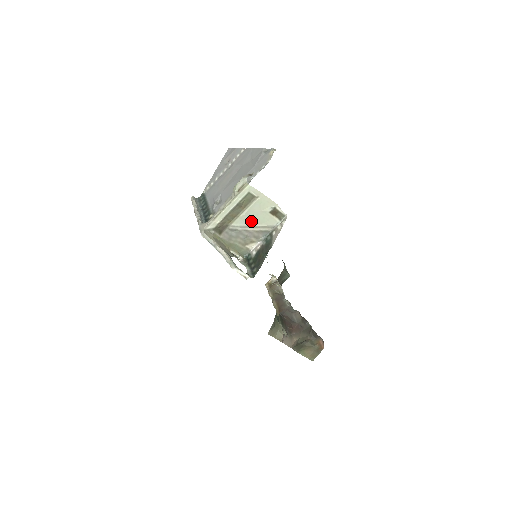
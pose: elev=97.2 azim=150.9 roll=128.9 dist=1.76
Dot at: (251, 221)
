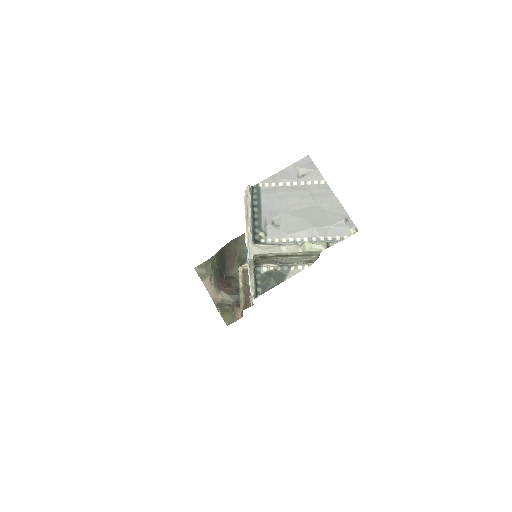
Dot at: (289, 259)
